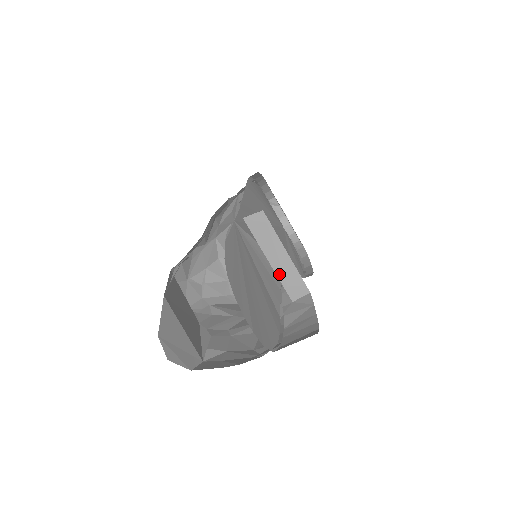
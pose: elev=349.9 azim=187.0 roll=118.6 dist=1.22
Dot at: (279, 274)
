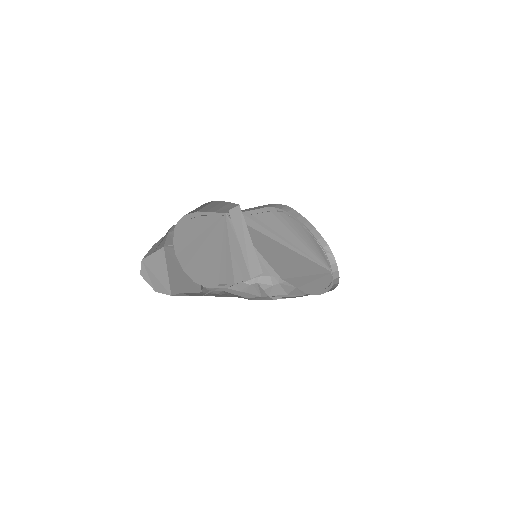
Dot at: (245, 255)
